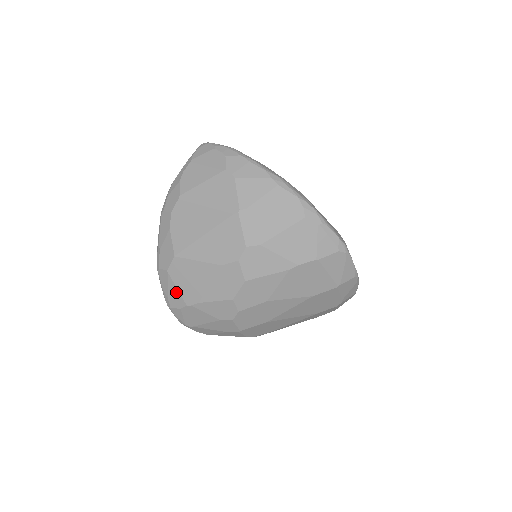
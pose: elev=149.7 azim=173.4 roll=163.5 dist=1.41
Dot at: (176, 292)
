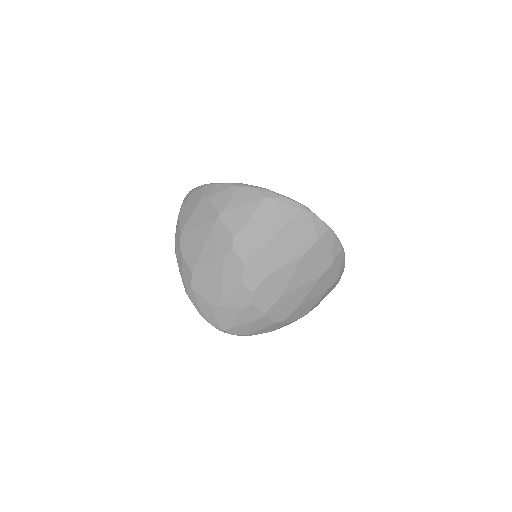
Dot at: (204, 301)
